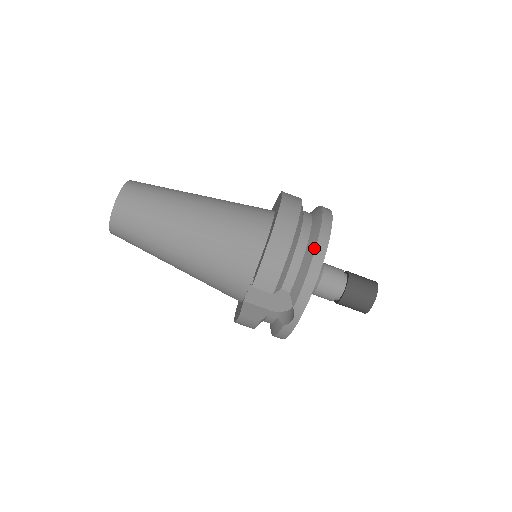
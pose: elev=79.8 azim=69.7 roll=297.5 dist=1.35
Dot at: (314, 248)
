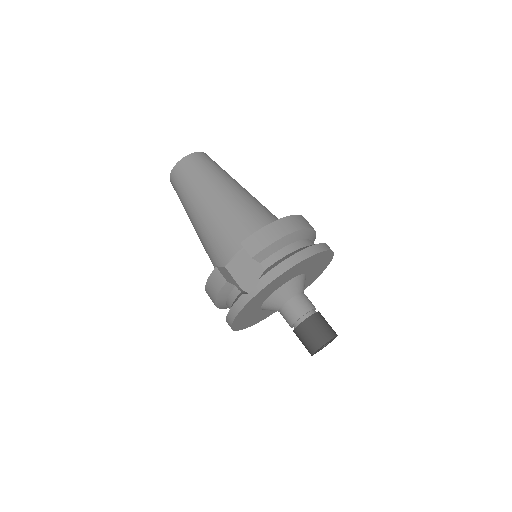
Dot at: (304, 248)
